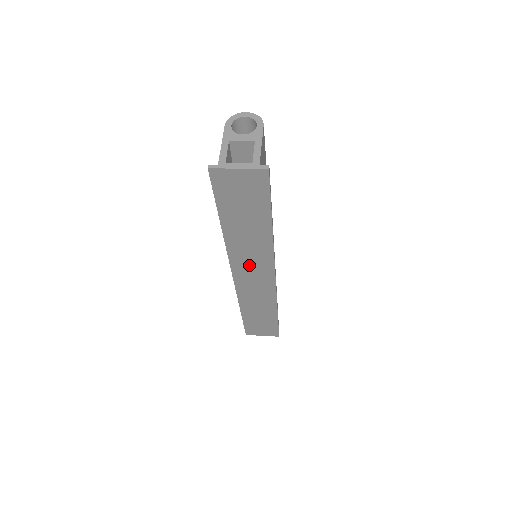
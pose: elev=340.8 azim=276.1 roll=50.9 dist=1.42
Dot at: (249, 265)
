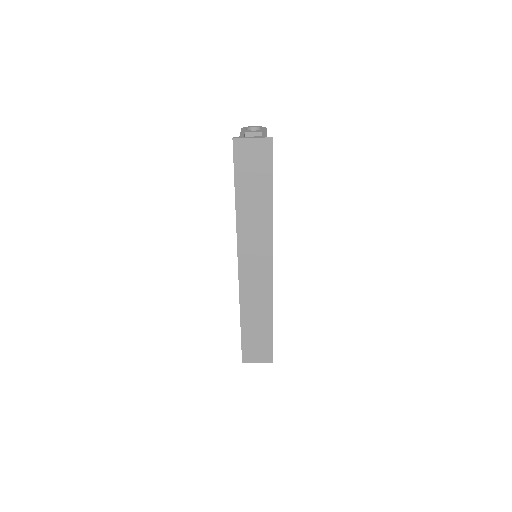
Dot at: (253, 249)
